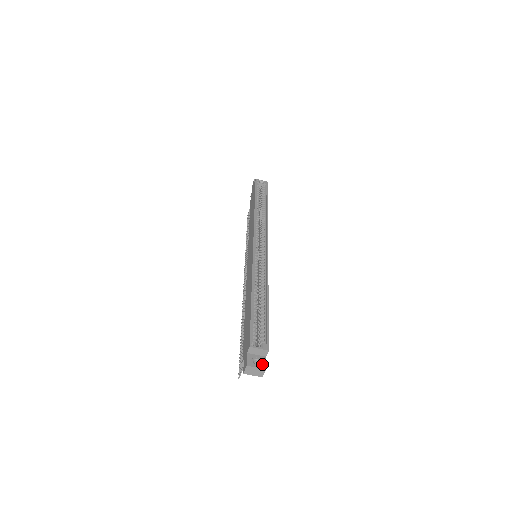
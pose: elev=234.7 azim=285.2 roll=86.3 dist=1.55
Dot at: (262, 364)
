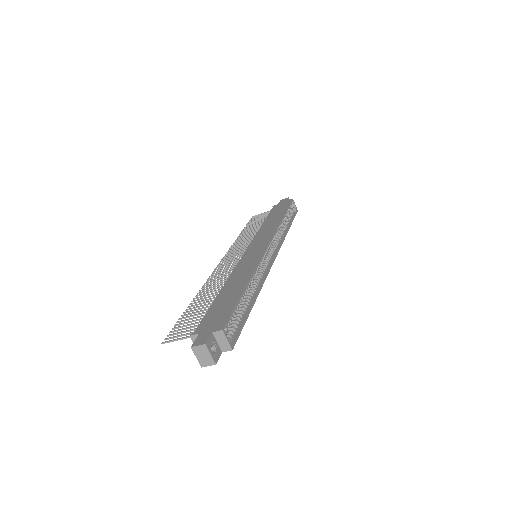
Dot at: (216, 356)
